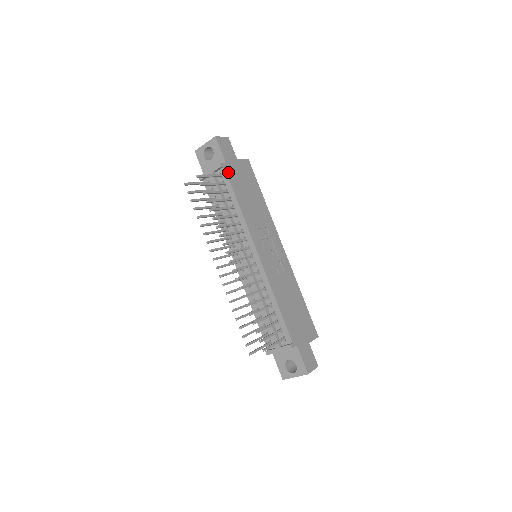
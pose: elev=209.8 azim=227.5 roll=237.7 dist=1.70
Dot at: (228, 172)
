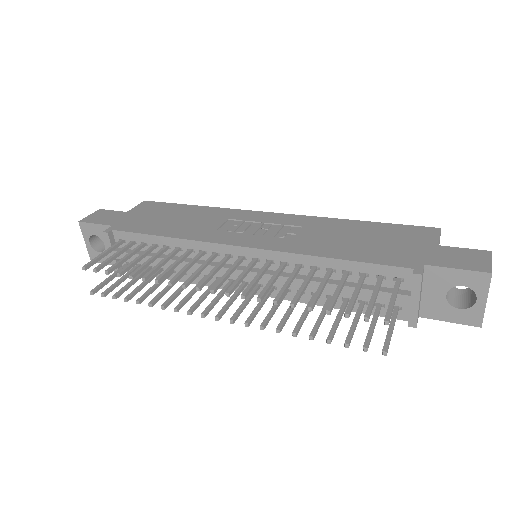
Dot at: (122, 229)
